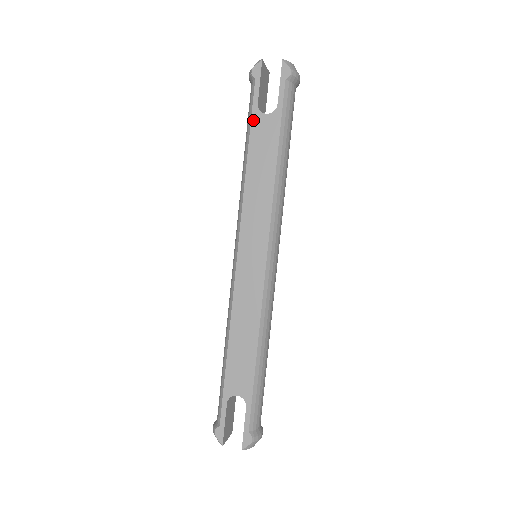
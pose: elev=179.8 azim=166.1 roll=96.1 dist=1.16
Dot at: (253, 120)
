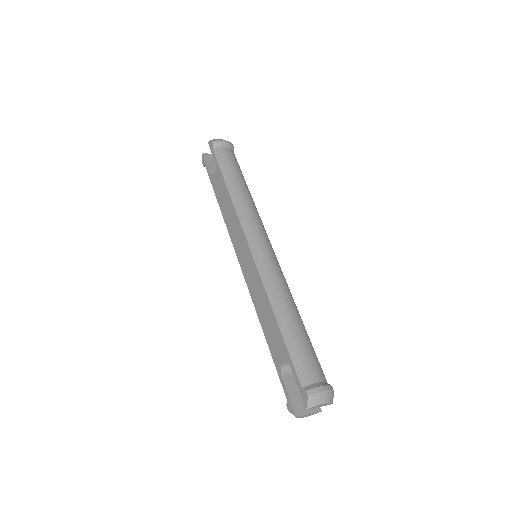
Dot at: (212, 184)
